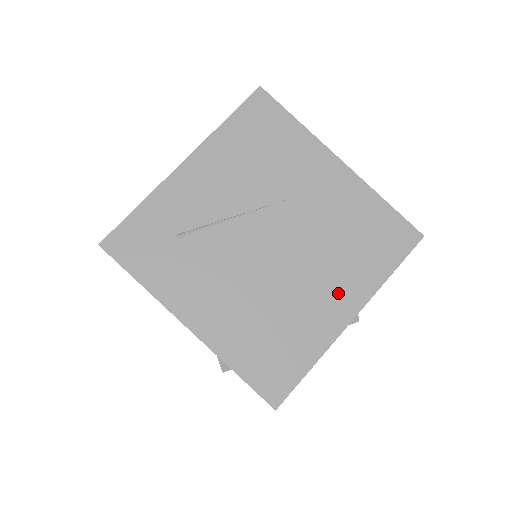
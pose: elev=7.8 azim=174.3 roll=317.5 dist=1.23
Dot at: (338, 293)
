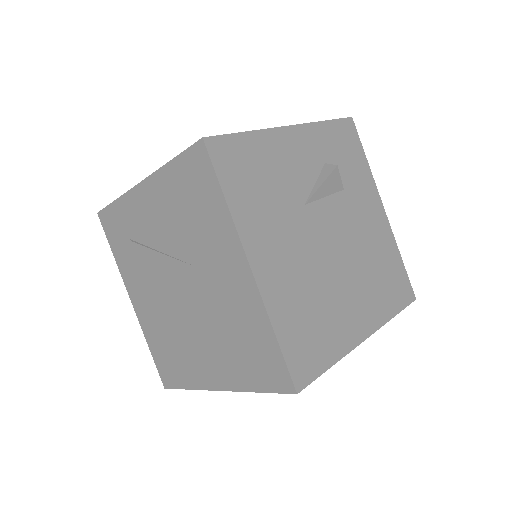
Dot at: (214, 365)
